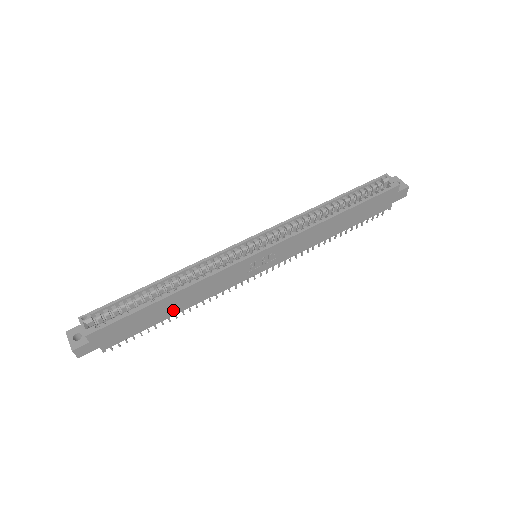
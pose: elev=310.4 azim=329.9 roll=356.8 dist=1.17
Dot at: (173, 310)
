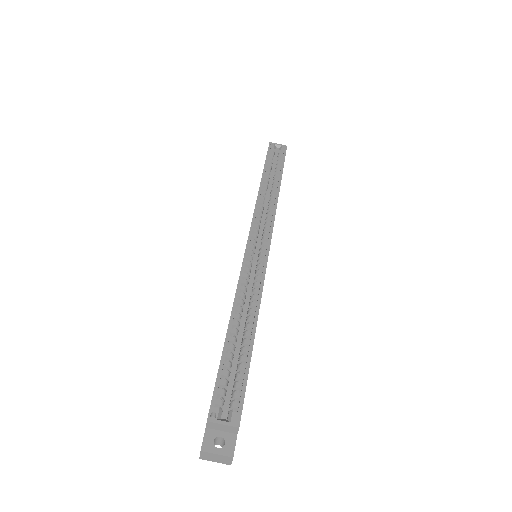
Dot at: occluded
